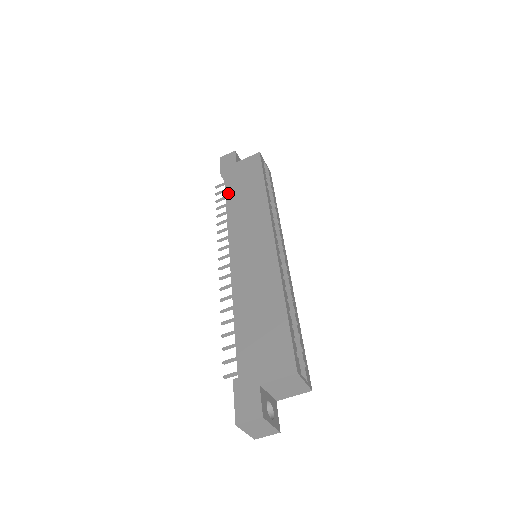
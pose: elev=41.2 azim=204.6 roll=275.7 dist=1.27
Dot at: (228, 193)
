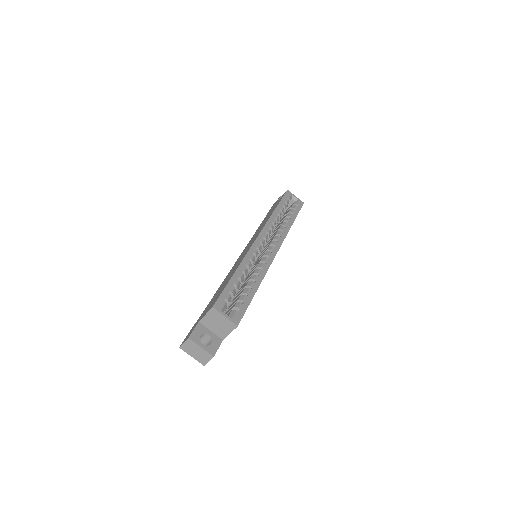
Dot at: (261, 223)
